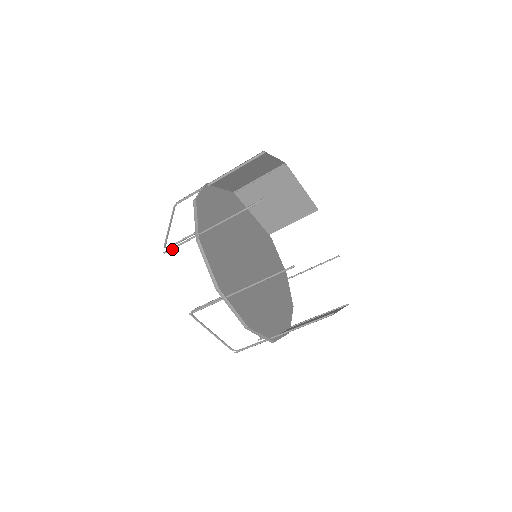
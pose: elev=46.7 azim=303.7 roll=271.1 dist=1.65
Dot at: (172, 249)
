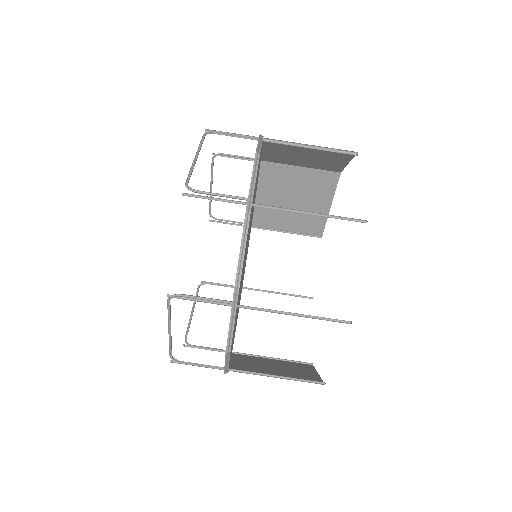
Dot at: (199, 197)
